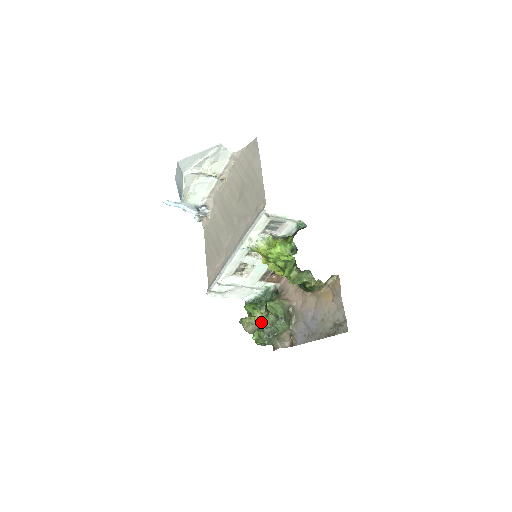
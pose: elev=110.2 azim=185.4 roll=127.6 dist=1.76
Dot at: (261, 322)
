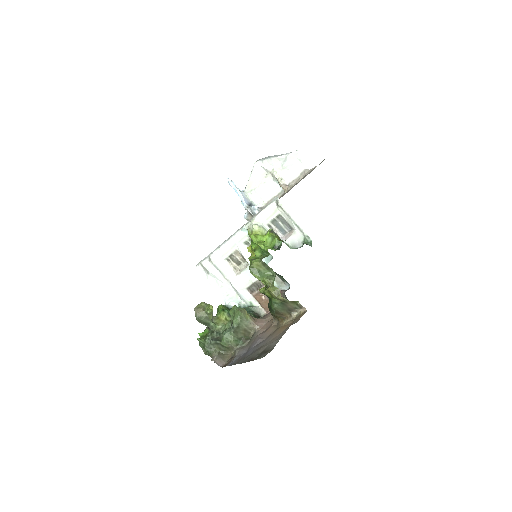
Dot at: (218, 324)
